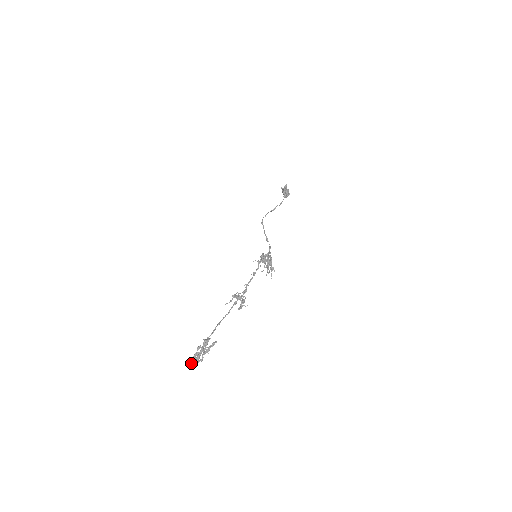
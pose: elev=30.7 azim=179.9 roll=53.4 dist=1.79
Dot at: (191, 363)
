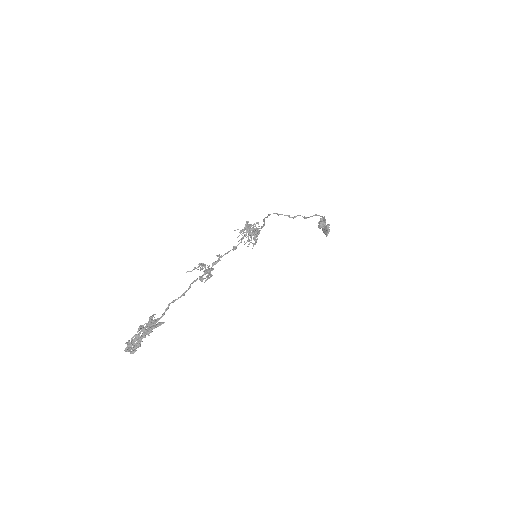
Dot at: (126, 347)
